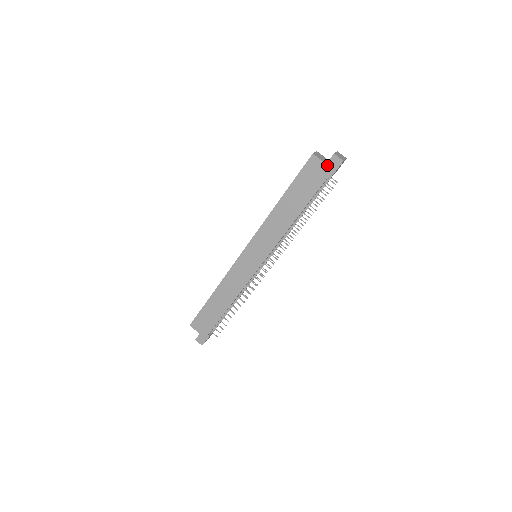
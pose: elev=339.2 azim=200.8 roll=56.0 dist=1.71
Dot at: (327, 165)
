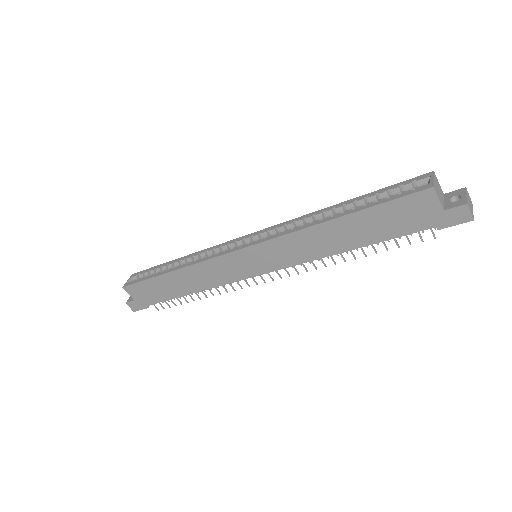
Dot at: (444, 213)
